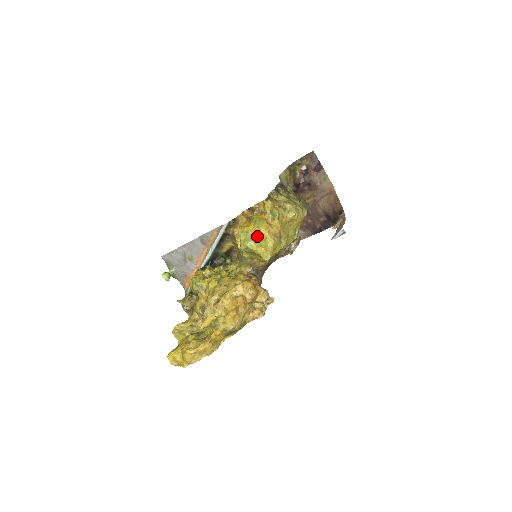
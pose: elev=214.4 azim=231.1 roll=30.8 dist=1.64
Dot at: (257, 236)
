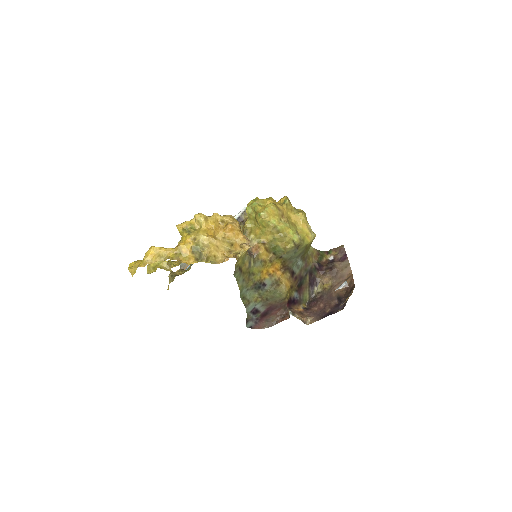
Dot at: (263, 203)
